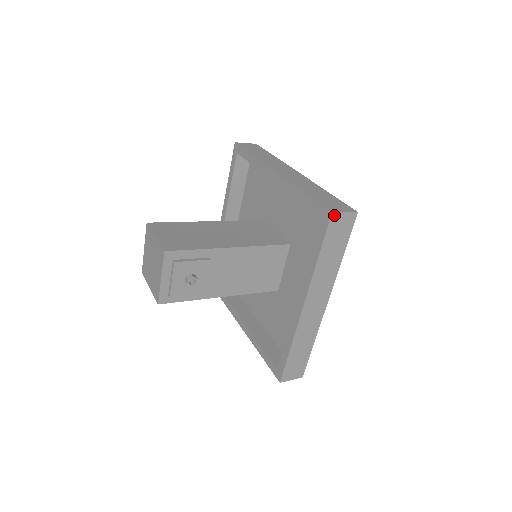
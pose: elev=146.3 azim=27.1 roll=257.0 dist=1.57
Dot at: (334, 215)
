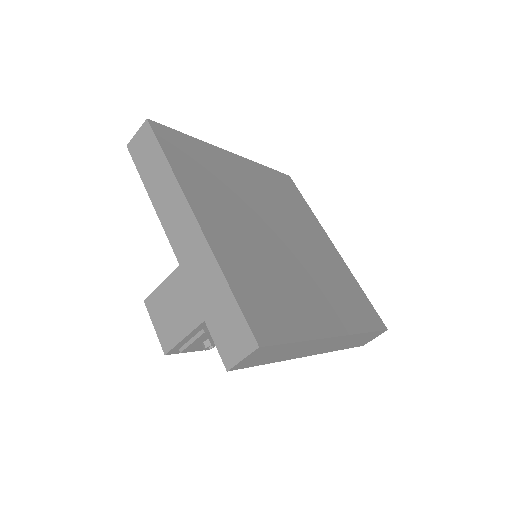
Dot at: (233, 368)
